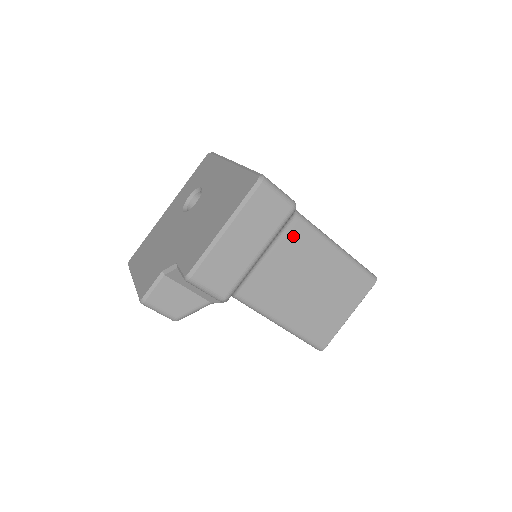
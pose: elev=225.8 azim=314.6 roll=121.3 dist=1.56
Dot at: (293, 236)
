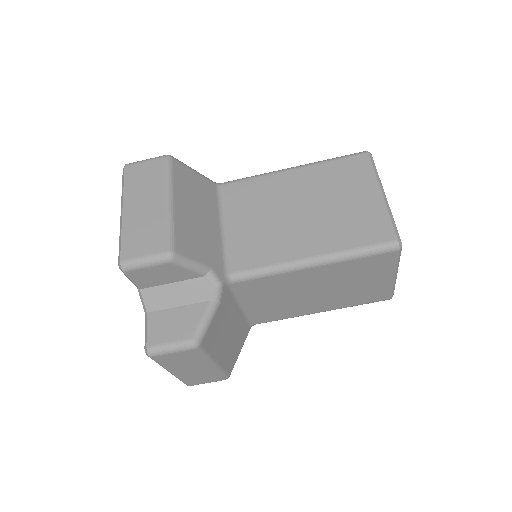
Dot at: (236, 196)
